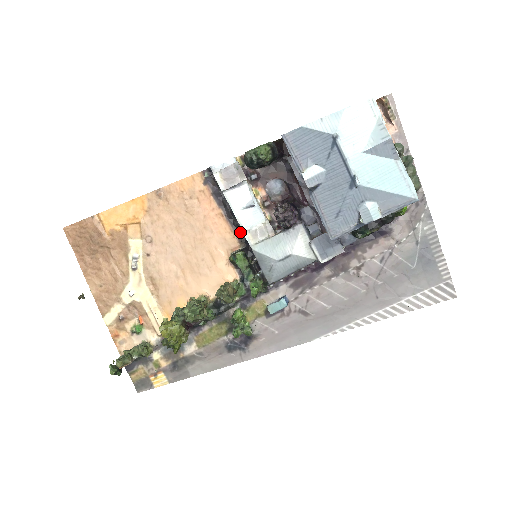
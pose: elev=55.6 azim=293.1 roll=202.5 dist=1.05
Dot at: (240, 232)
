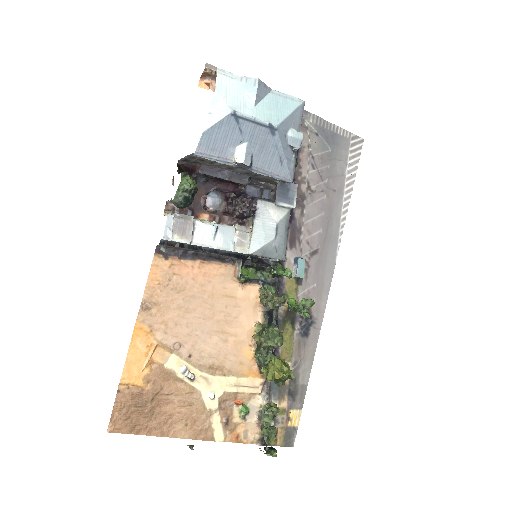
Dot at: (228, 256)
